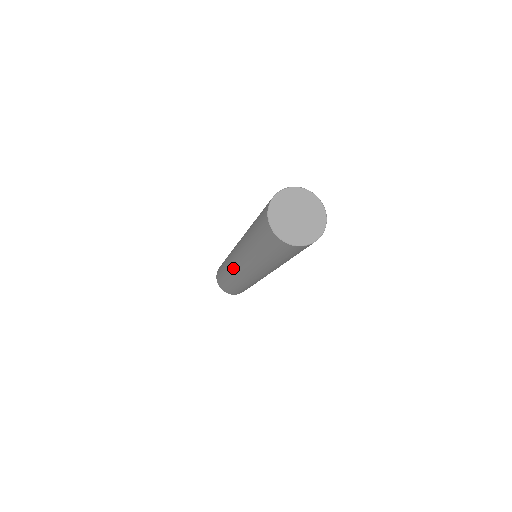
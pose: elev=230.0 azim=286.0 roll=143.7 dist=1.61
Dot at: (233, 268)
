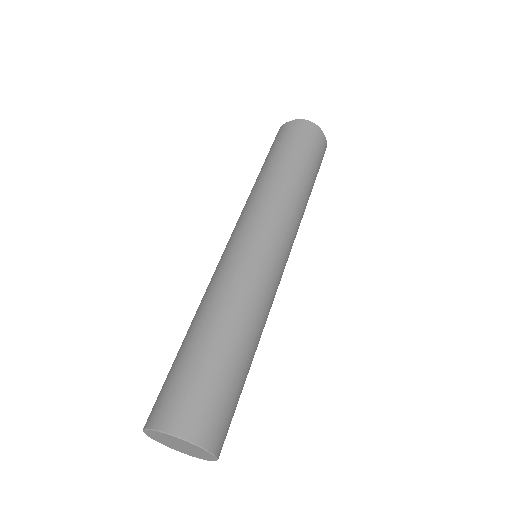
Dot at: occluded
